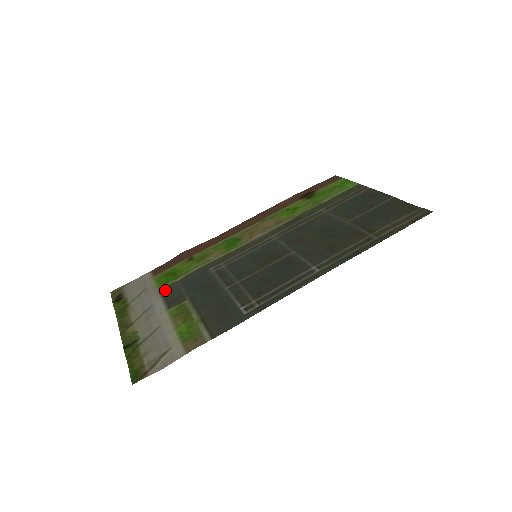
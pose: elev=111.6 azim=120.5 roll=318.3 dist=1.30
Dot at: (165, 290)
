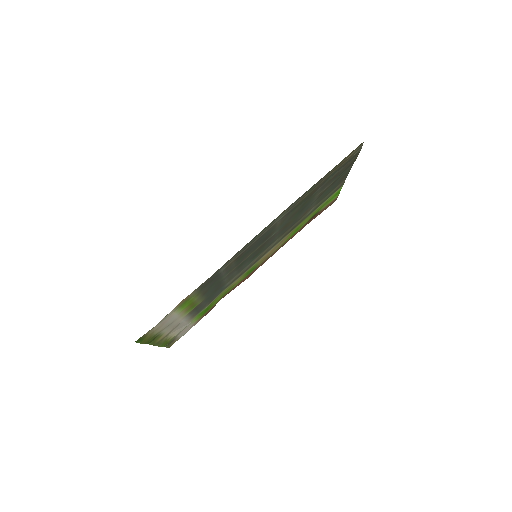
Dot at: (196, 314)
